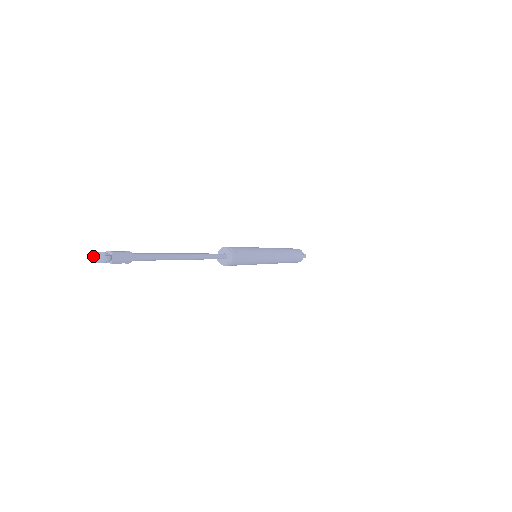
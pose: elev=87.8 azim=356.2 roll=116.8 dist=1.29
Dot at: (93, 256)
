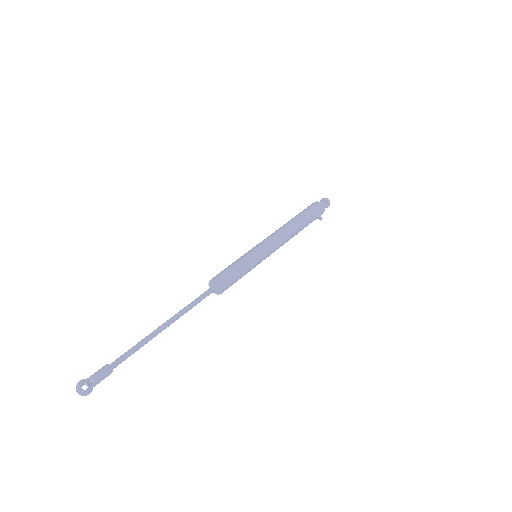
Dot at: (78, 393)
